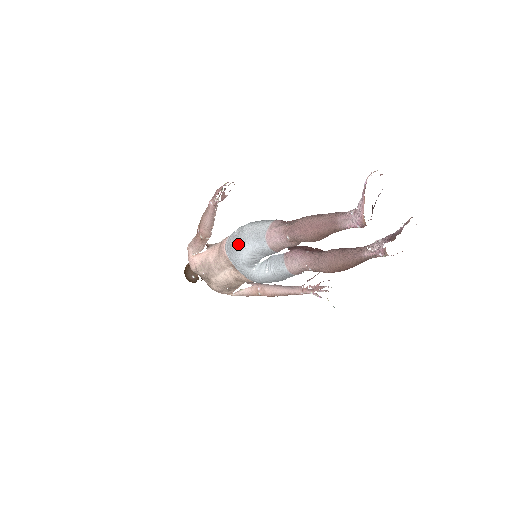
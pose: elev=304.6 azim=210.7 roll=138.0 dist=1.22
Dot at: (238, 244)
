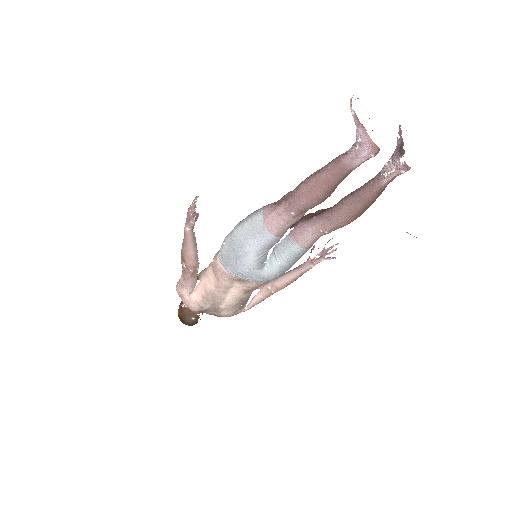
Dot at: (238, 253)
